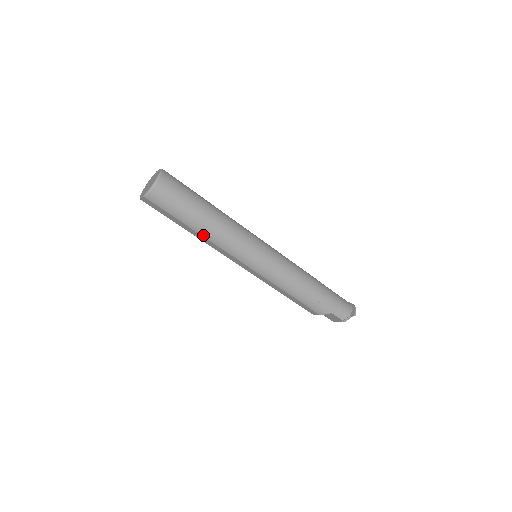
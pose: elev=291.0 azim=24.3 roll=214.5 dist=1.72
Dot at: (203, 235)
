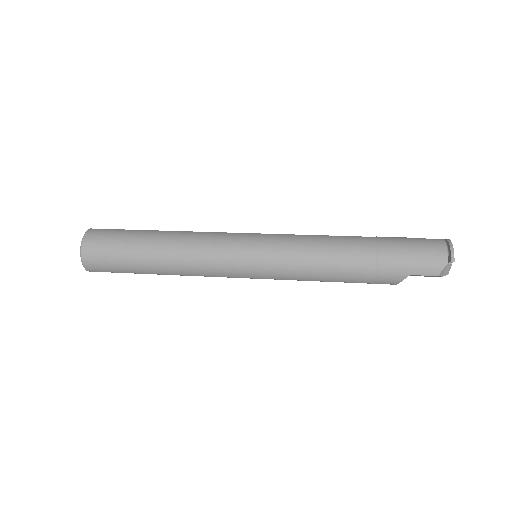
Dot at: (169, 274)
